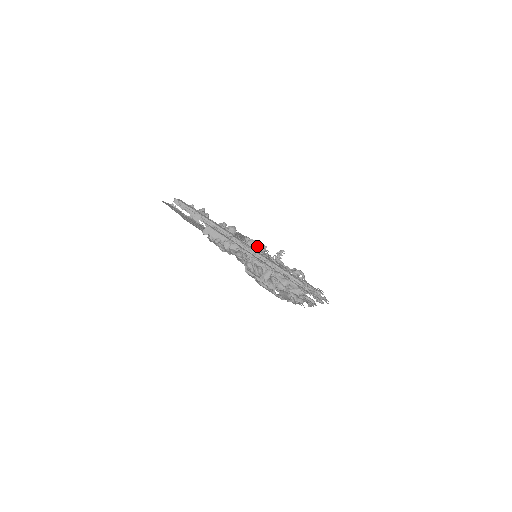
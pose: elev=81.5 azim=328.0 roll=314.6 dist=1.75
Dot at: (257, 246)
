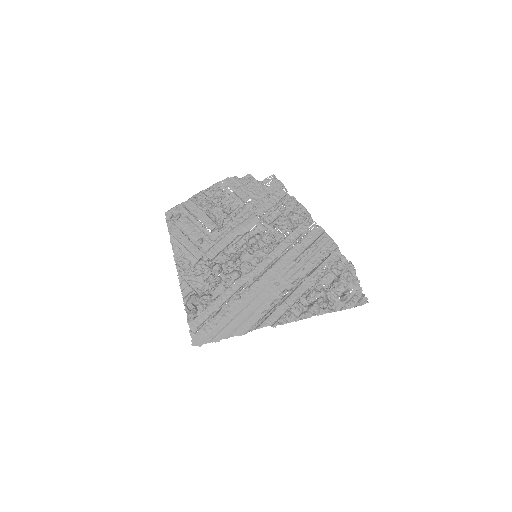
Dot at: (204, 225)
